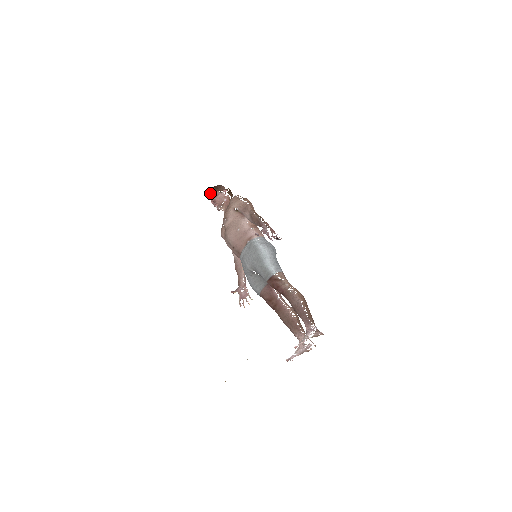
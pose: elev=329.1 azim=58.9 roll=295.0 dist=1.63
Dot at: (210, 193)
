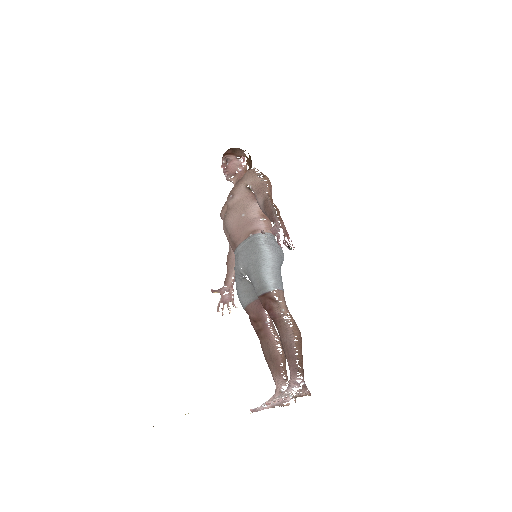
Dot at: (224, 155)
